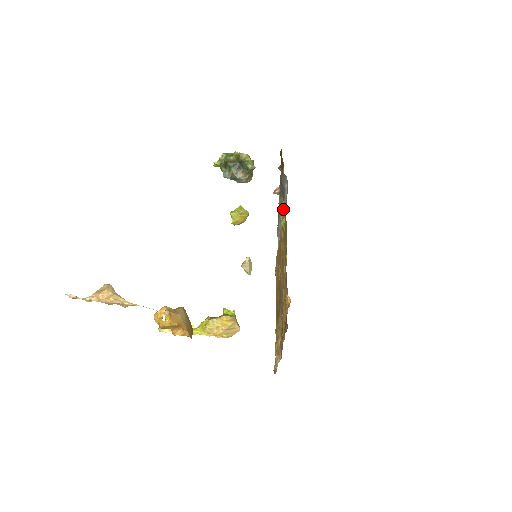
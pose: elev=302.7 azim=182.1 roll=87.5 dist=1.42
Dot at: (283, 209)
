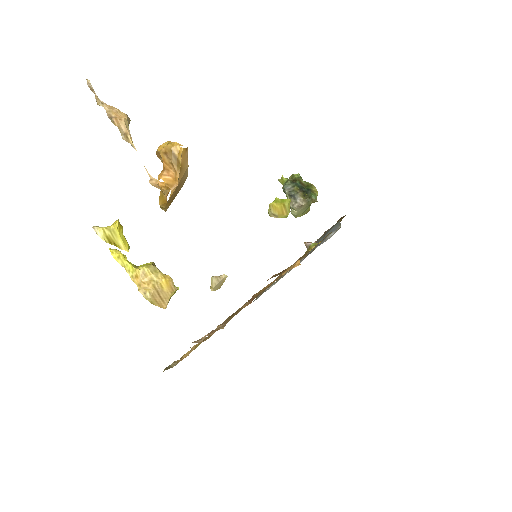
Dot at: (302, 260)
